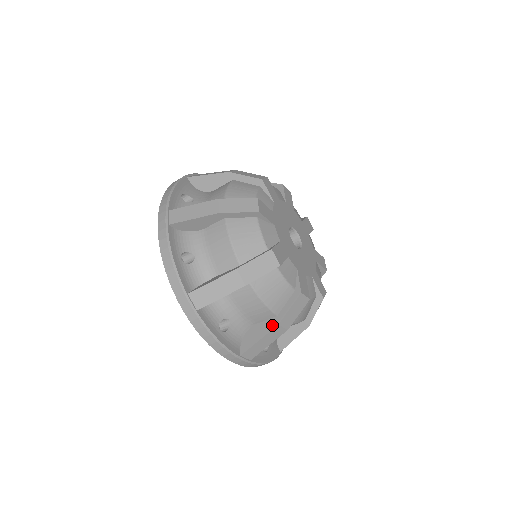
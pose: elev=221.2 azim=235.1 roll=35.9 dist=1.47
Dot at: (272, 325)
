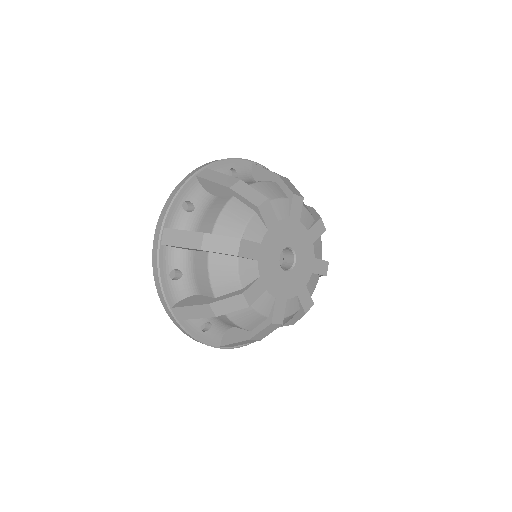
Dot at: (289, 323)
